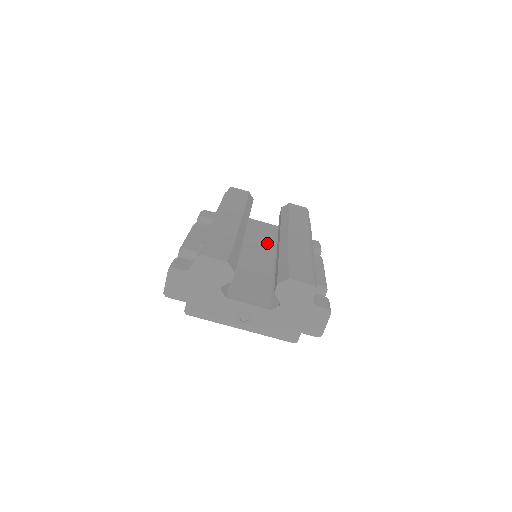
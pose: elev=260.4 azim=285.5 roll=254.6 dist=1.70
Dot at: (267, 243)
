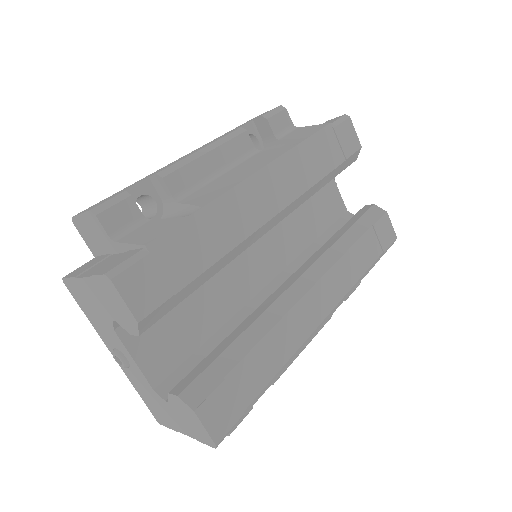
Dot at: (297, 240)
